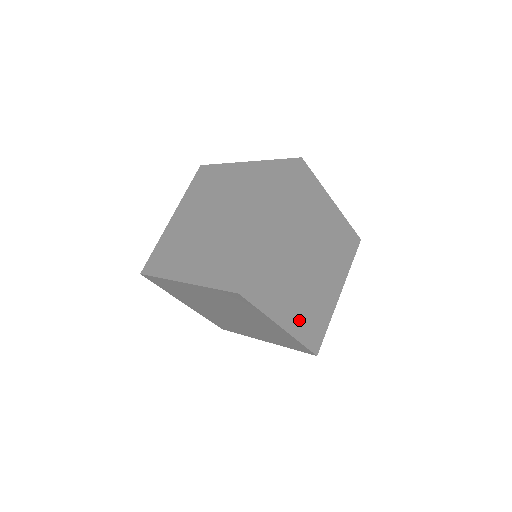
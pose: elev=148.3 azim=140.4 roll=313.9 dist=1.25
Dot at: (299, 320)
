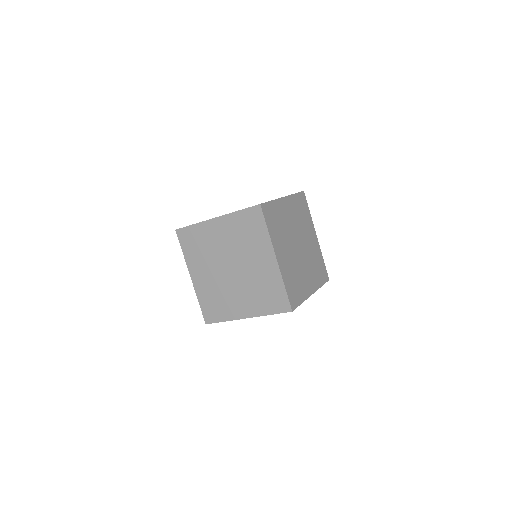
Dot at: occluded
